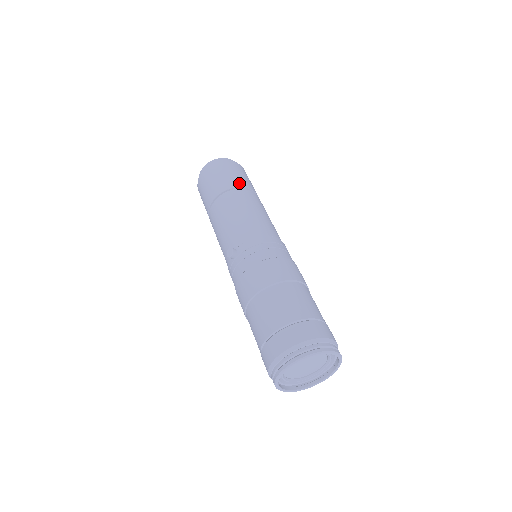
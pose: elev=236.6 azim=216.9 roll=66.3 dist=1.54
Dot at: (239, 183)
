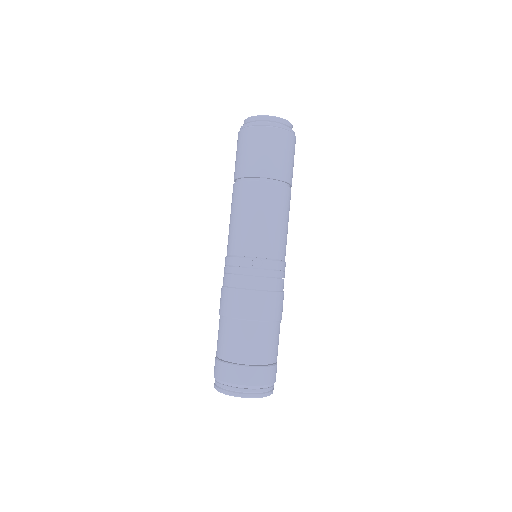
Dot at: (291, 178)
